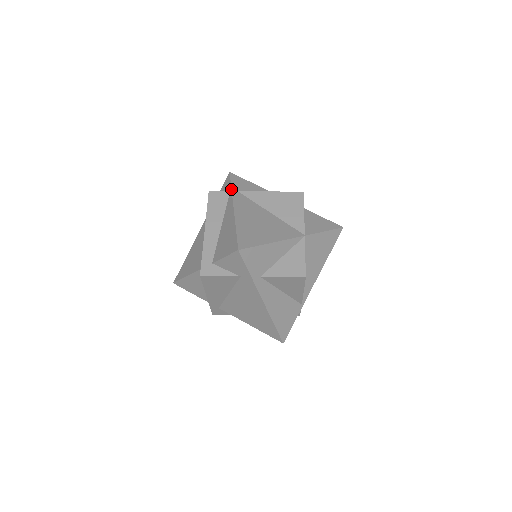
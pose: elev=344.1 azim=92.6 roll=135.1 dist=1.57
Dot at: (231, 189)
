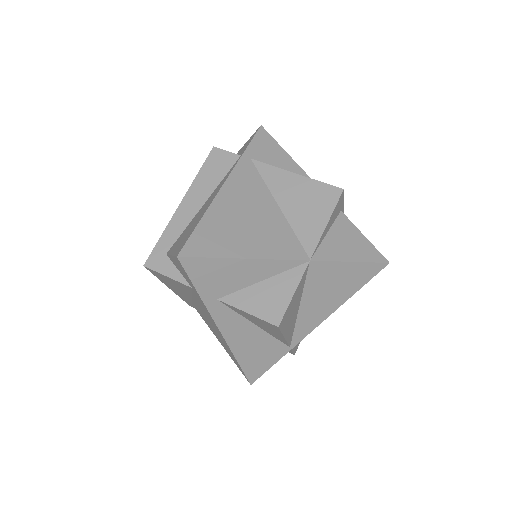
Dot at: (242, 153)
